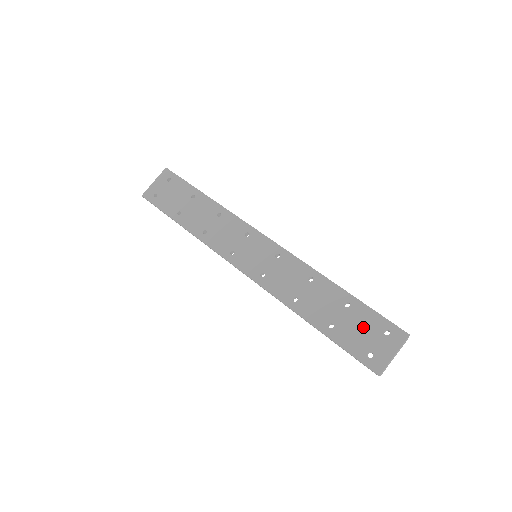
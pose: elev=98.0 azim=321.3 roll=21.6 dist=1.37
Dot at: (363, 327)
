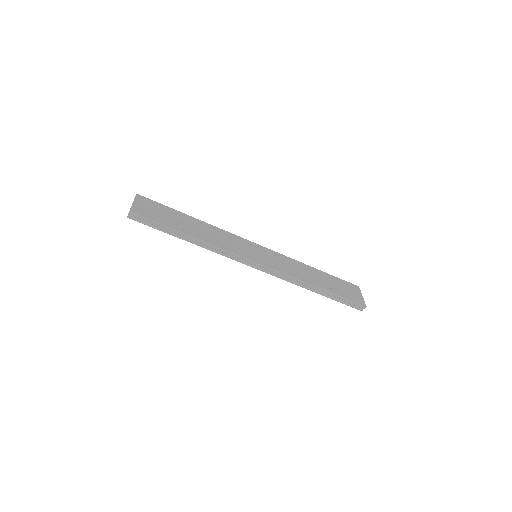
Dot at: (341, 286)
